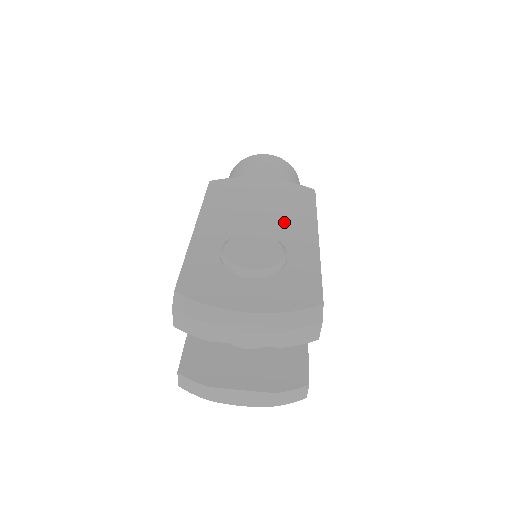
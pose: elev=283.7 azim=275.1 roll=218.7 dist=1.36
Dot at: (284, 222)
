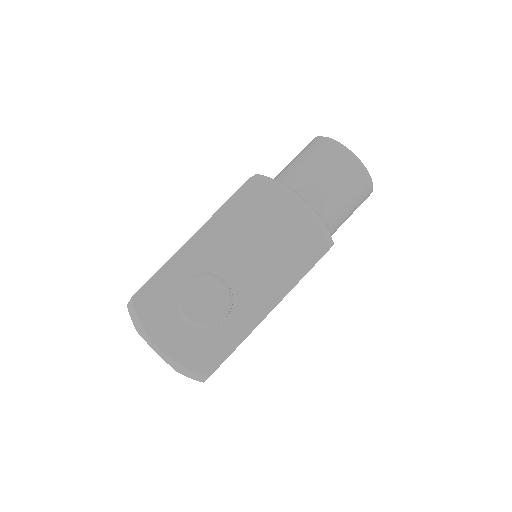
Dot at: (261, 277)
